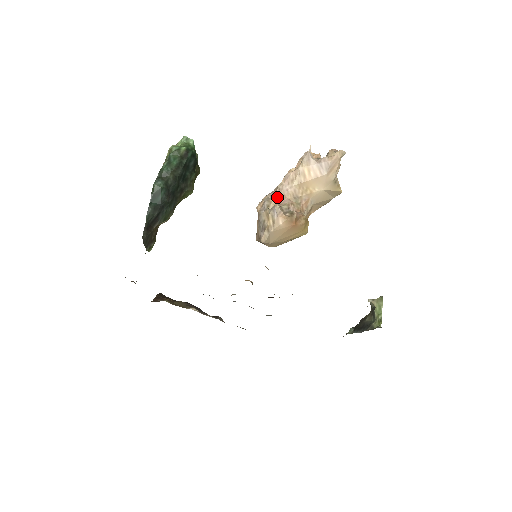
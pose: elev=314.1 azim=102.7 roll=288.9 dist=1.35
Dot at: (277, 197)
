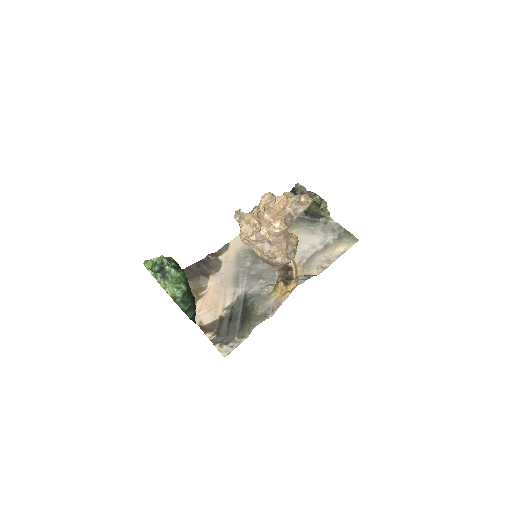
Dot at: (276, 248)
